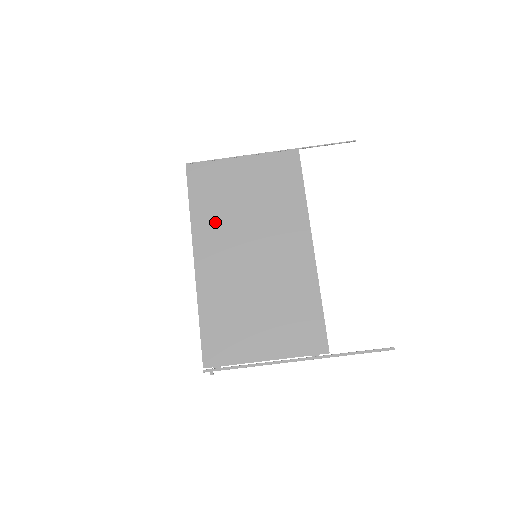
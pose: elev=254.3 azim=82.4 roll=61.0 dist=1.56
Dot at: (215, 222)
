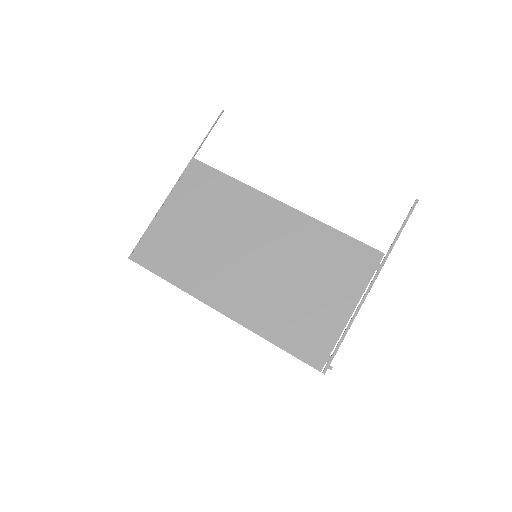
Dot at: (199, 269)
